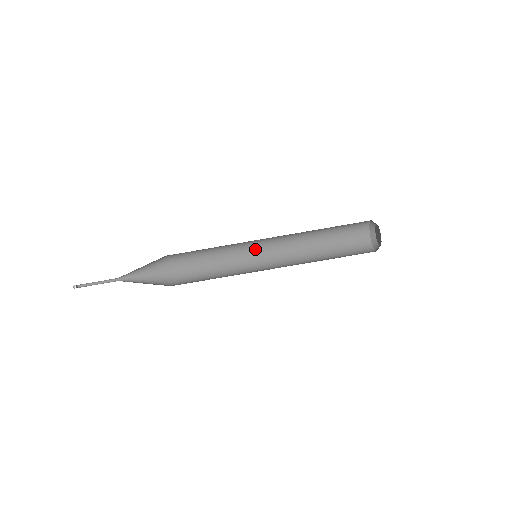
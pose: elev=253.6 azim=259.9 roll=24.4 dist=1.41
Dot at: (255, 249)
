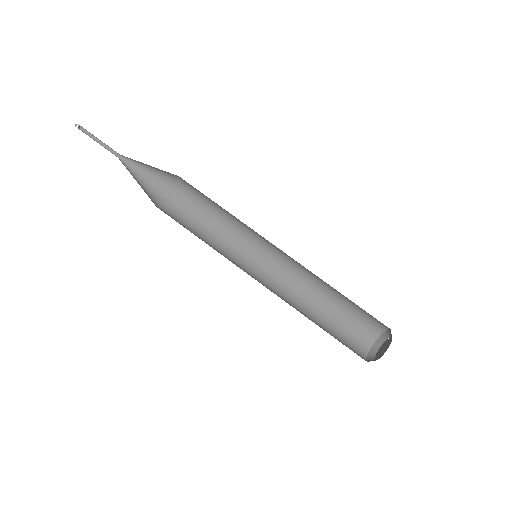
Dot at: (265, 244)
